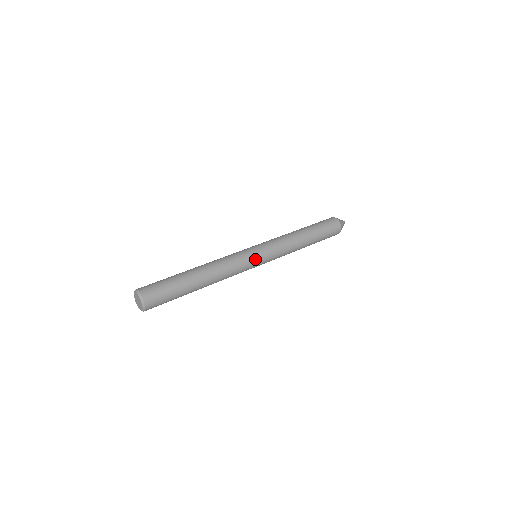
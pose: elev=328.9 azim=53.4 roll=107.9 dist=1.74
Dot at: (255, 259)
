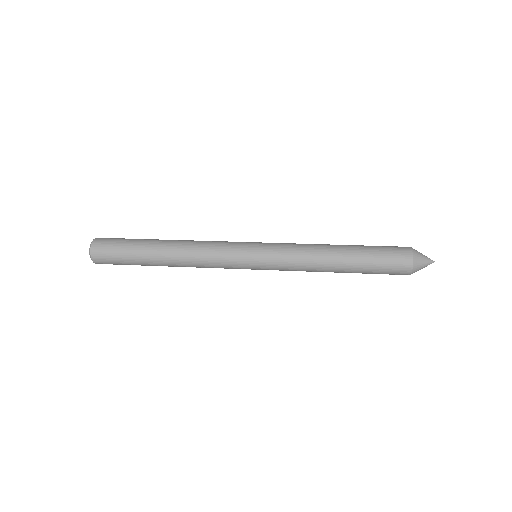
Dot at: (244, 247)
